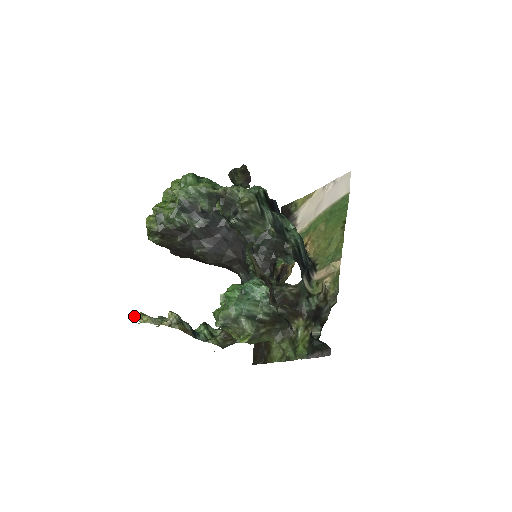
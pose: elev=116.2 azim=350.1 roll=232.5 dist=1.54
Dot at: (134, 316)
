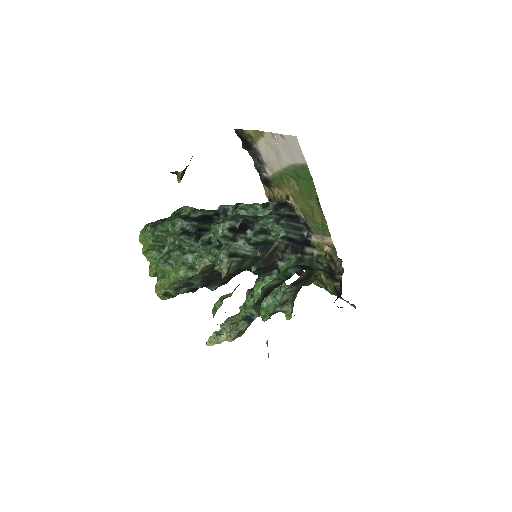
Dot at: (208, 344)
